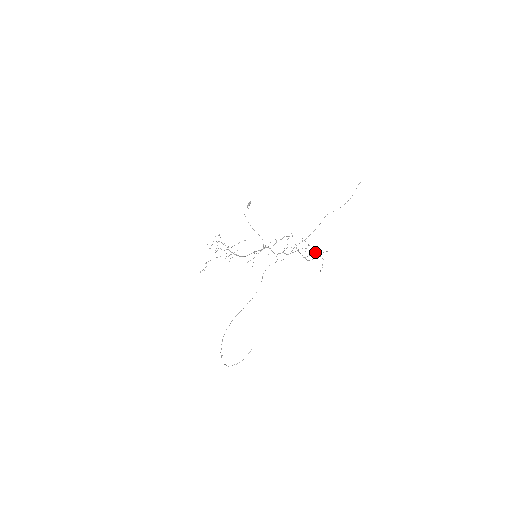
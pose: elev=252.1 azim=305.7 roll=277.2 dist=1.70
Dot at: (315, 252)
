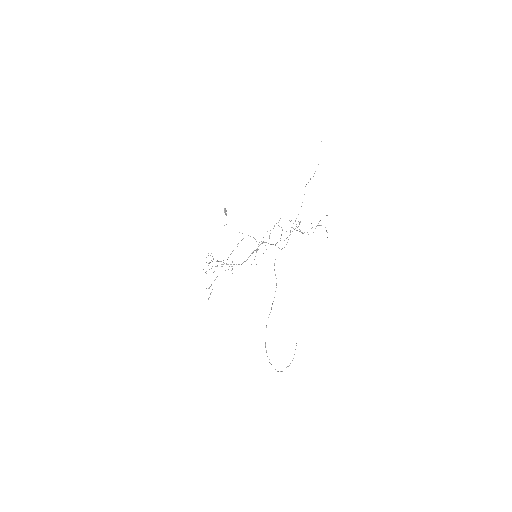
Dot at: occluded
